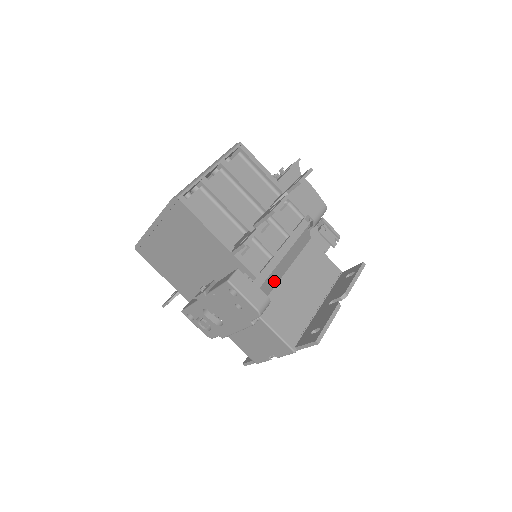
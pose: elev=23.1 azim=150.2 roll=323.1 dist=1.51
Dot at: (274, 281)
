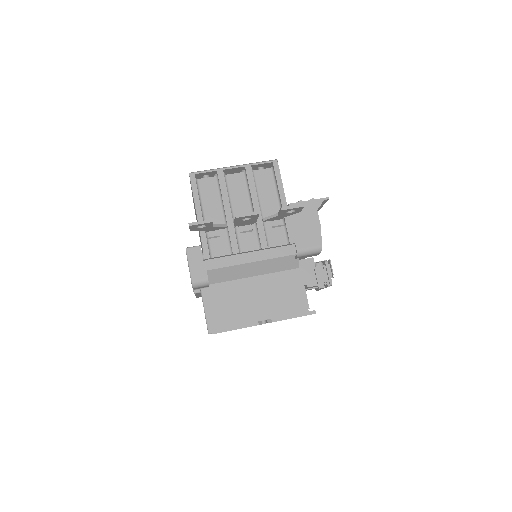
Dot at: (233, 275)
